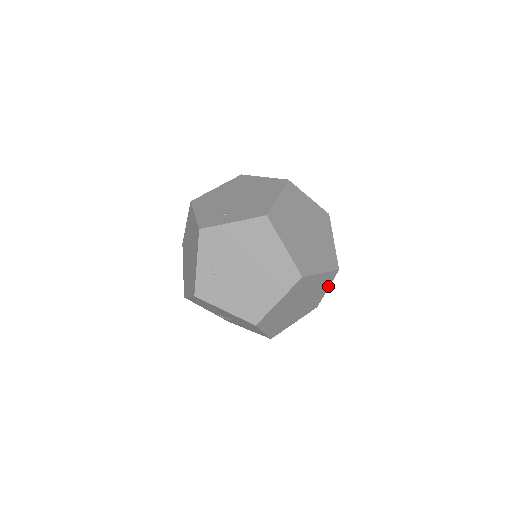
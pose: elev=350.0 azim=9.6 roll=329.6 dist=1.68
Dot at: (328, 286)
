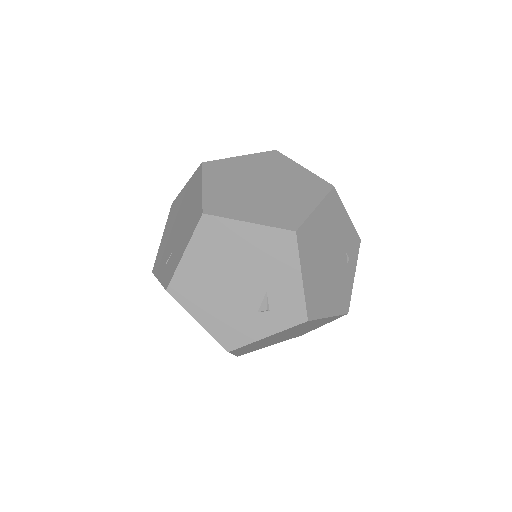
Dot at: (296, 165)
